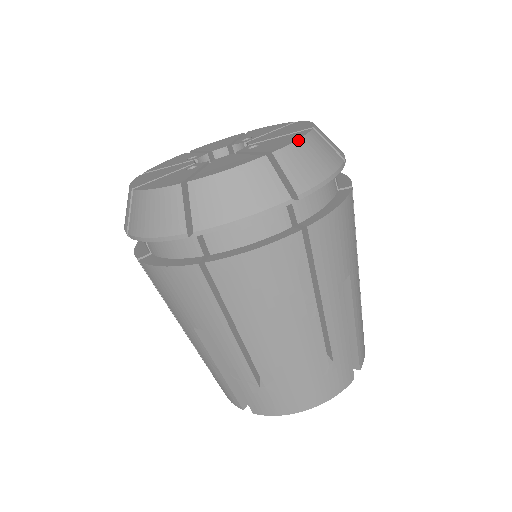
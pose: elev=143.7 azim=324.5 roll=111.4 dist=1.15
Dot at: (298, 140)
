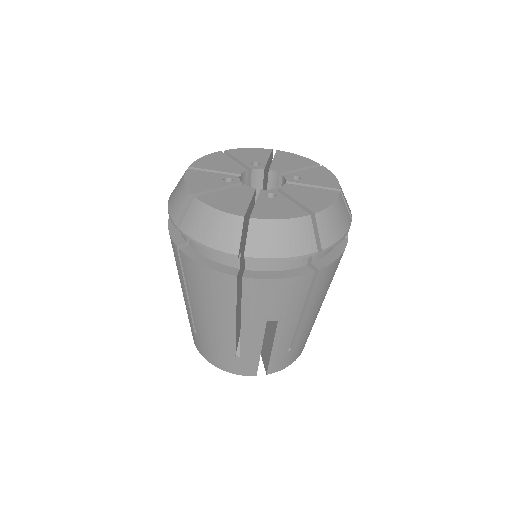
Dot at: (279, 220)
